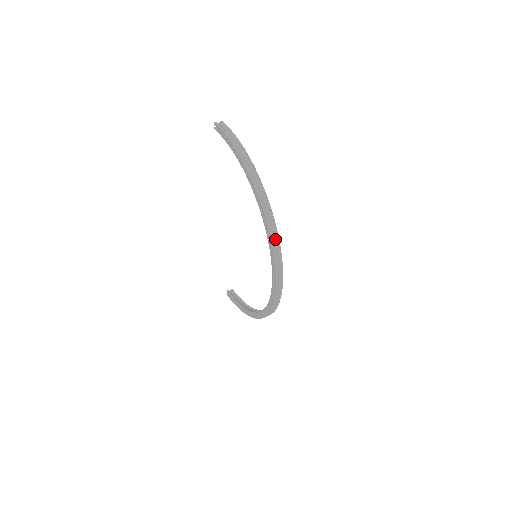
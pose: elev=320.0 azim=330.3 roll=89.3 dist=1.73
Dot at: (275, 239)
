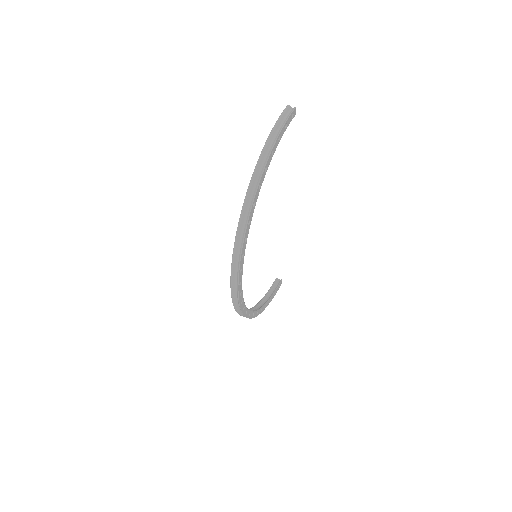
Dot at: (240, 246)
